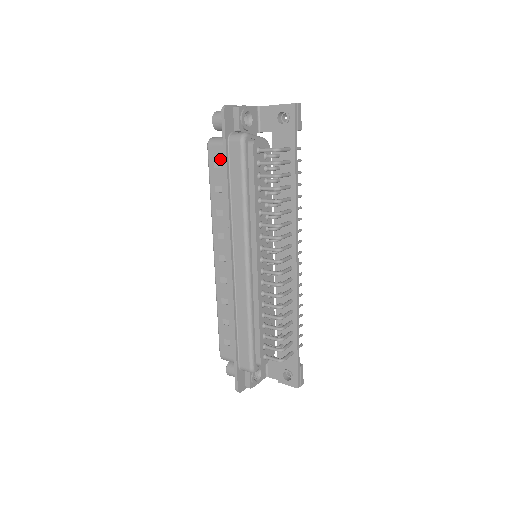
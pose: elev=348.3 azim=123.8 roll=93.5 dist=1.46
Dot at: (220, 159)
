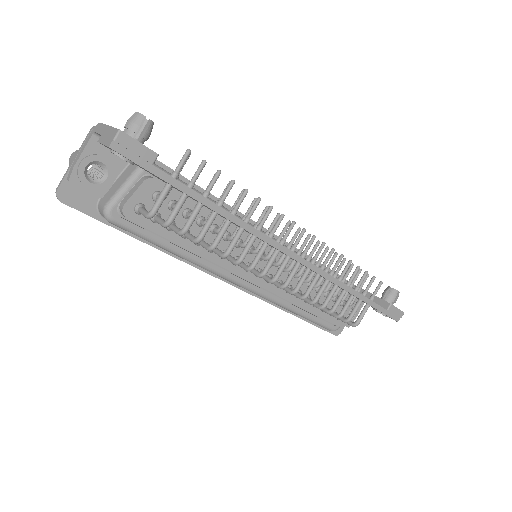
Dot at: occluded
